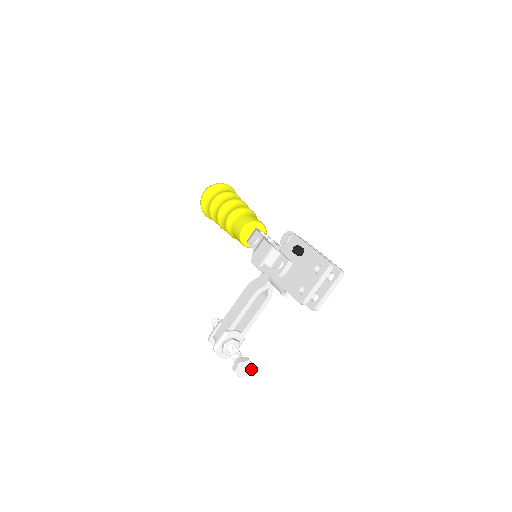
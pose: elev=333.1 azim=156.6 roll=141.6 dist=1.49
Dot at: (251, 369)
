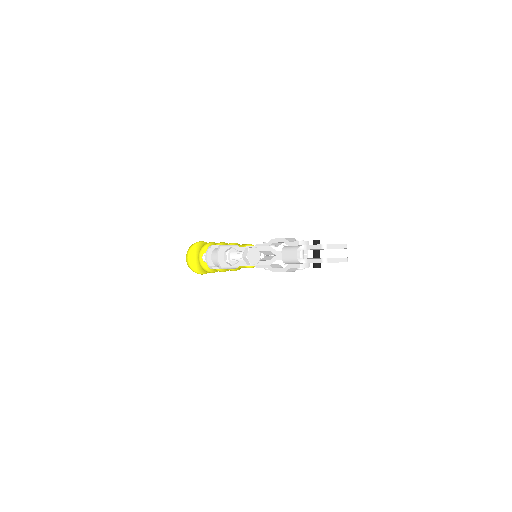
Dot at: (256, 263)
